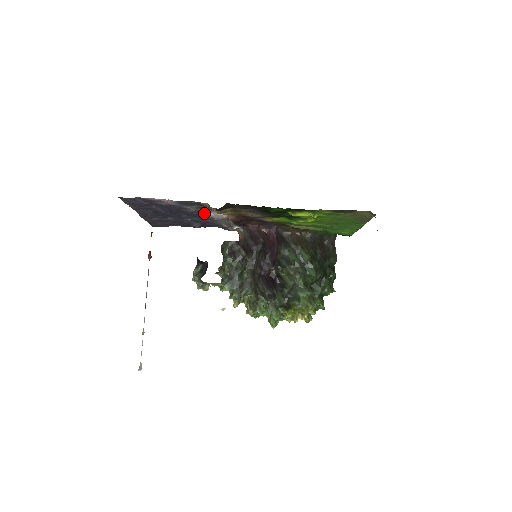
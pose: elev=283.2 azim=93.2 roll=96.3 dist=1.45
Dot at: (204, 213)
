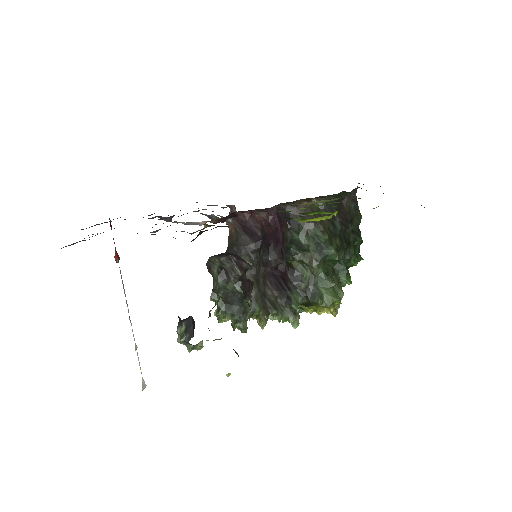
Dot at: (172, 222)
